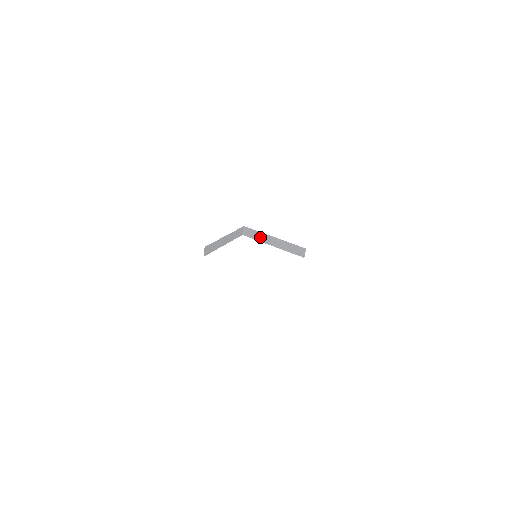
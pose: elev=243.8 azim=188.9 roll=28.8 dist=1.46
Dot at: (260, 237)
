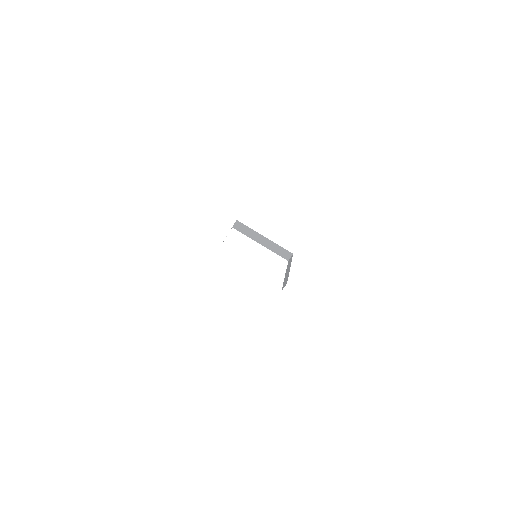
Dot at: (250, 234)
